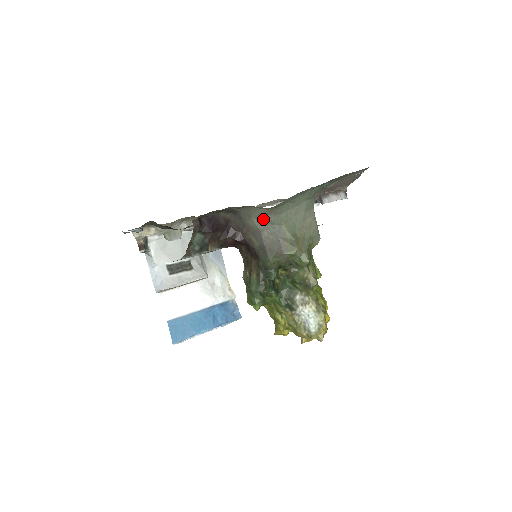
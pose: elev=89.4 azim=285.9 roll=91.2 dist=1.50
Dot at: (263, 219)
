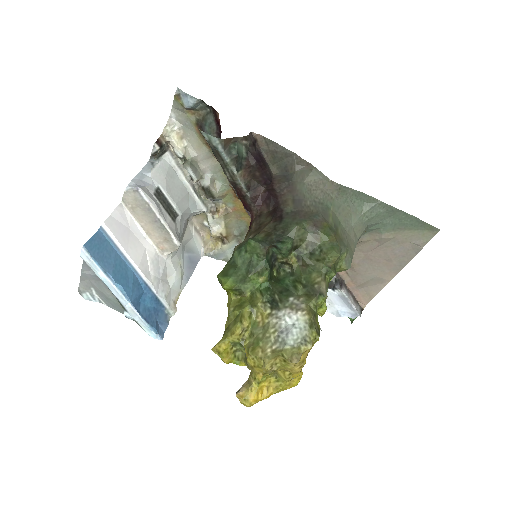
Dot at: (315, 189)
